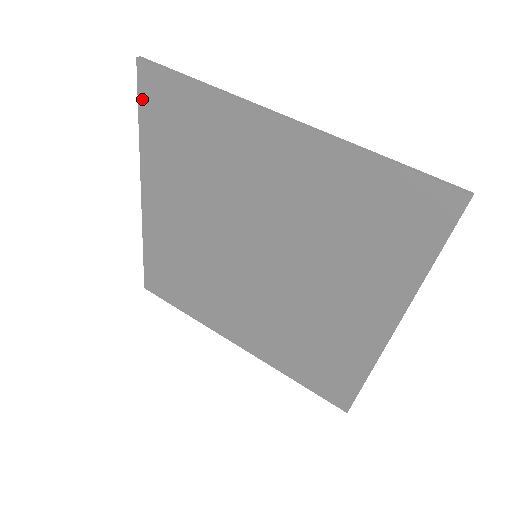
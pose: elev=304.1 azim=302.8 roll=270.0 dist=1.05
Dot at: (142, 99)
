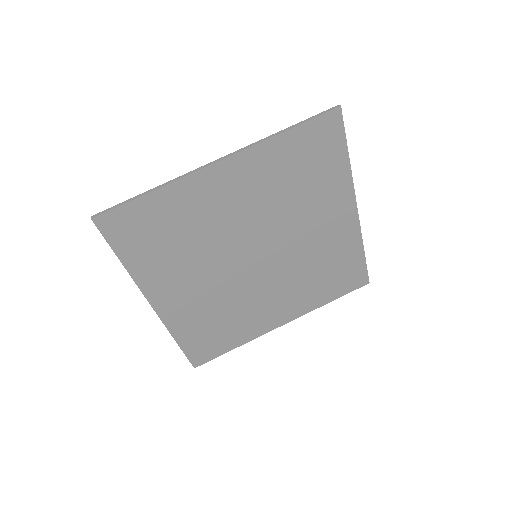
Dot at: (112, 241)
